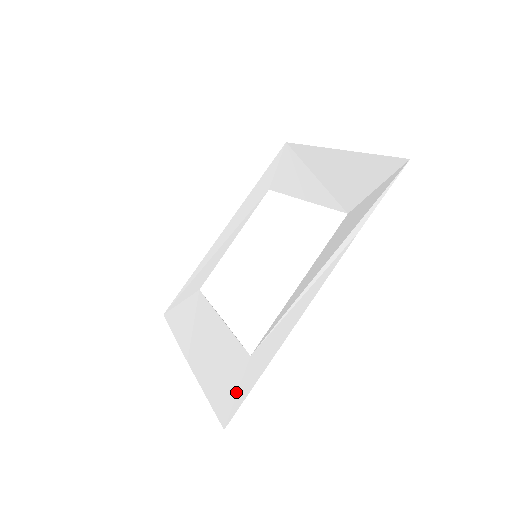
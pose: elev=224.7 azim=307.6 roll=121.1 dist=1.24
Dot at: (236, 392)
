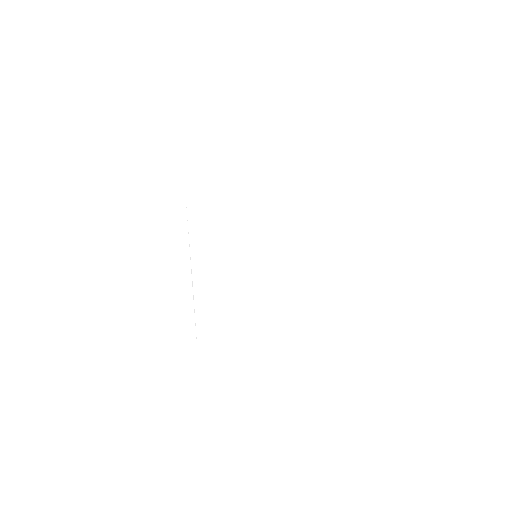
Dot at: (173, 374)
